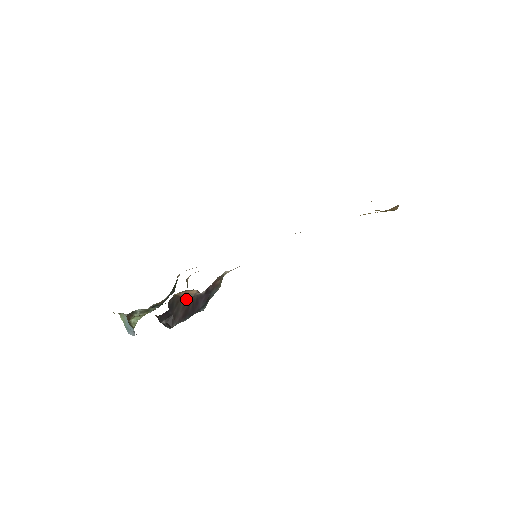
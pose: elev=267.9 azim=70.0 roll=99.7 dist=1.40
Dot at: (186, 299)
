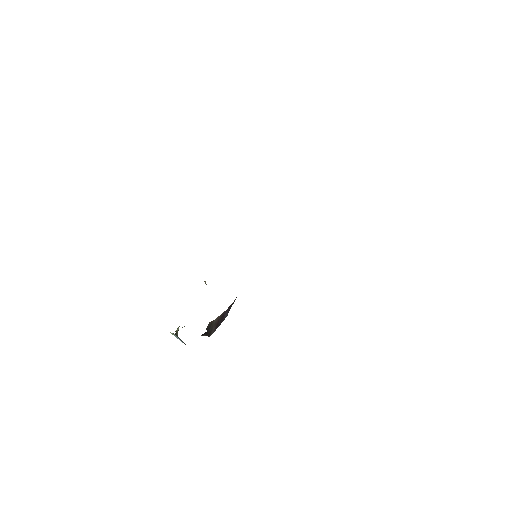
Dot at: (216, 319)
